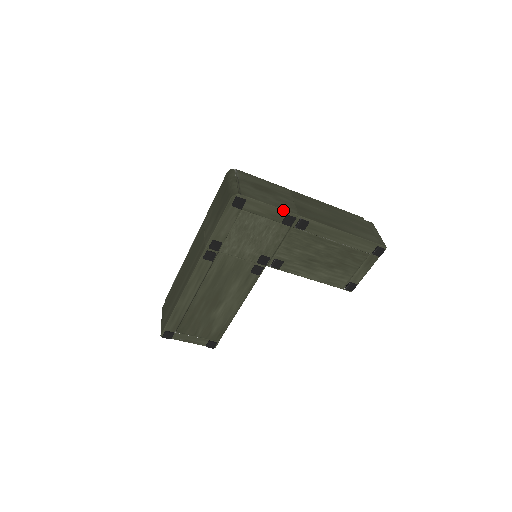
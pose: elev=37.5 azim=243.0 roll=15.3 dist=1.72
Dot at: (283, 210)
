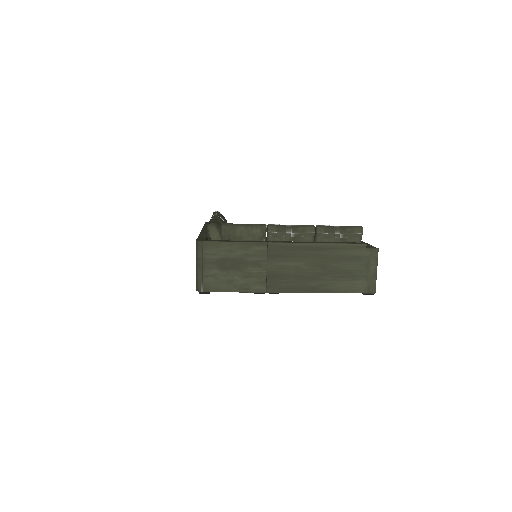
Dot at: (249, 292)
